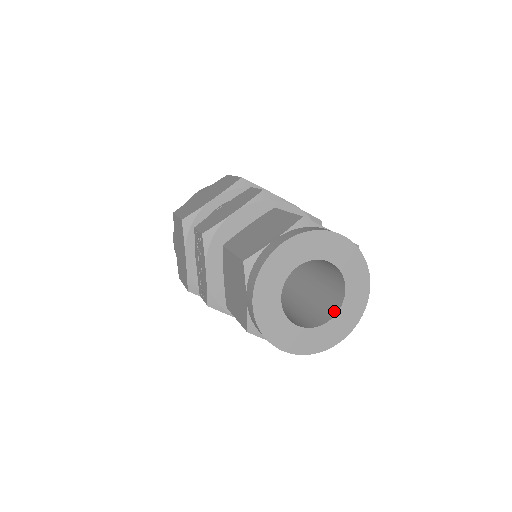
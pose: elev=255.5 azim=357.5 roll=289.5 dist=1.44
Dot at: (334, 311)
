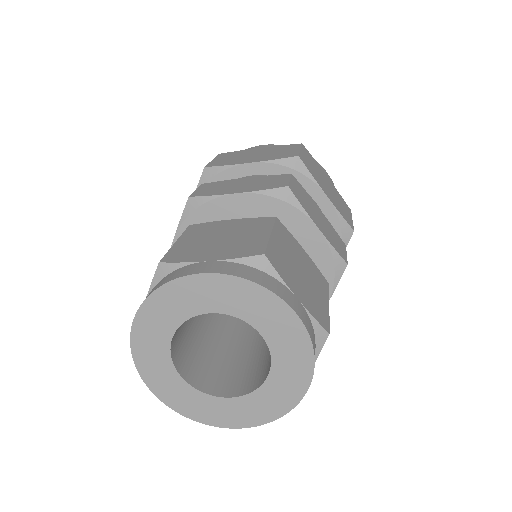
Dot at: (271, 361)
